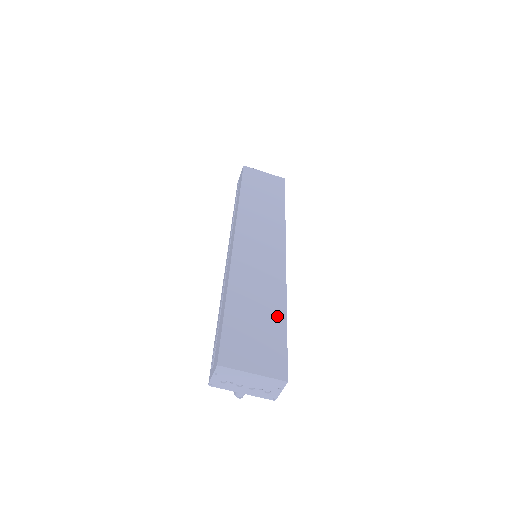
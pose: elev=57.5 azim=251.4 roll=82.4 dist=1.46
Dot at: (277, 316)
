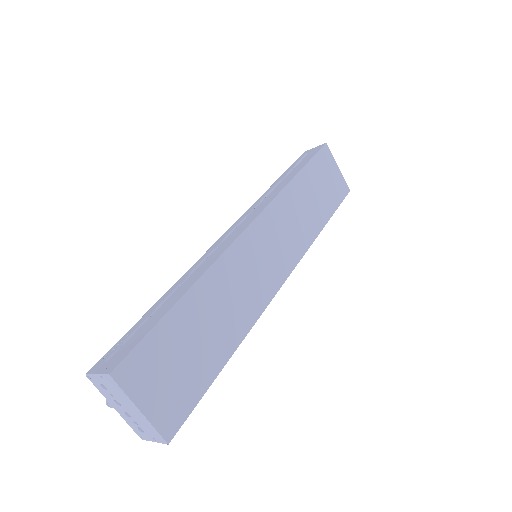
Dot at: (220, 352)
